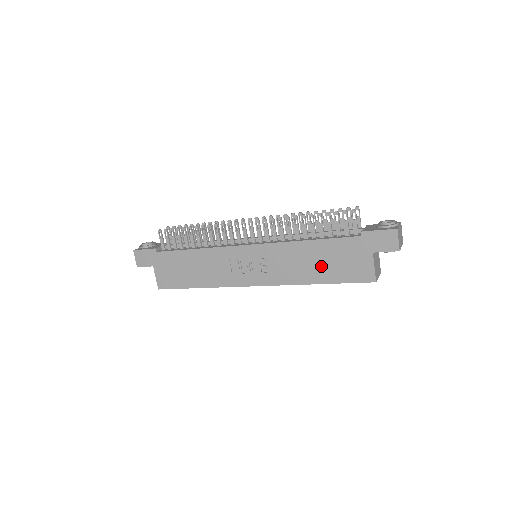
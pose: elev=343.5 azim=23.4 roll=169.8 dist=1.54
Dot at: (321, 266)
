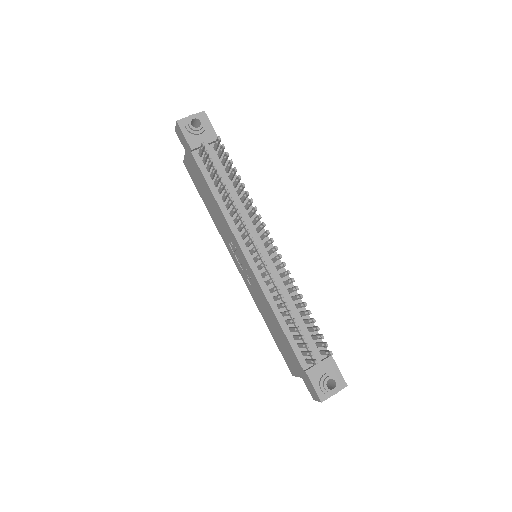
Dot at: (275, 331)
